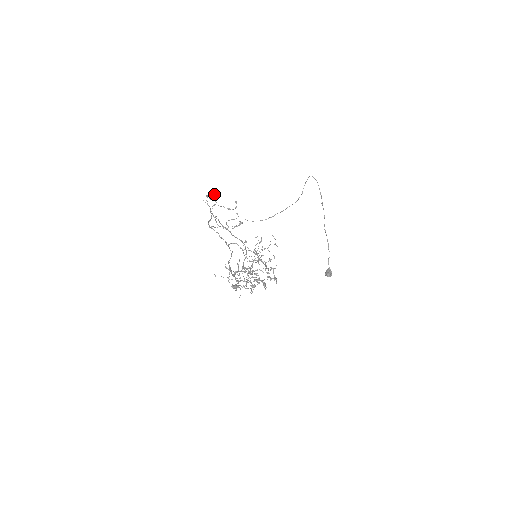
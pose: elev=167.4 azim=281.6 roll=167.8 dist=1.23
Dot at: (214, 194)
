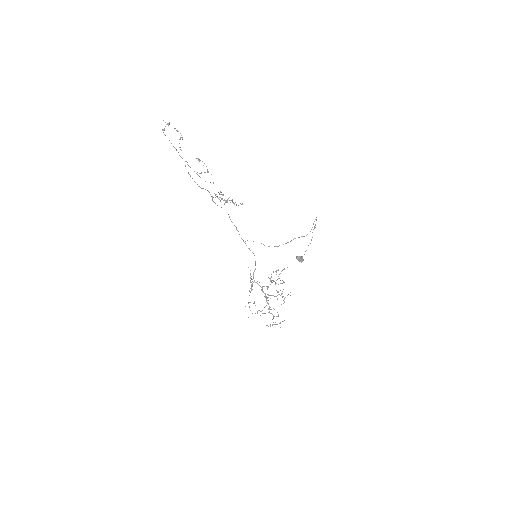
Dot at: (233, 203)
